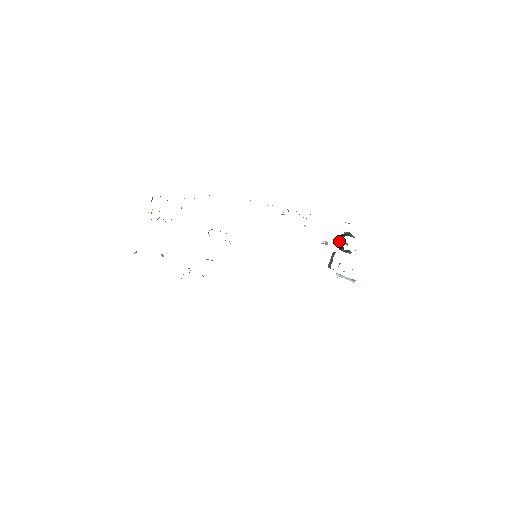
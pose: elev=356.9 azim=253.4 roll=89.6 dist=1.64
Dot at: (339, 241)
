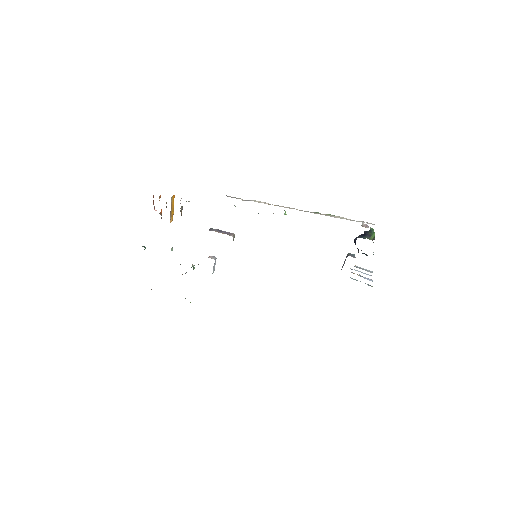
Dot at: (355, 242)
